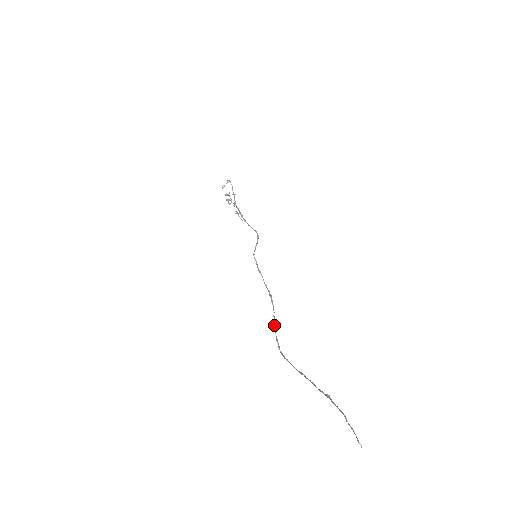
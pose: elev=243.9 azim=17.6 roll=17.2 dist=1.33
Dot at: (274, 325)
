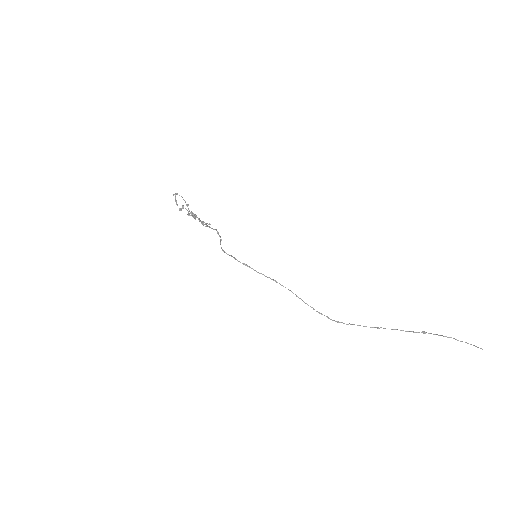
Dot at: occluded
